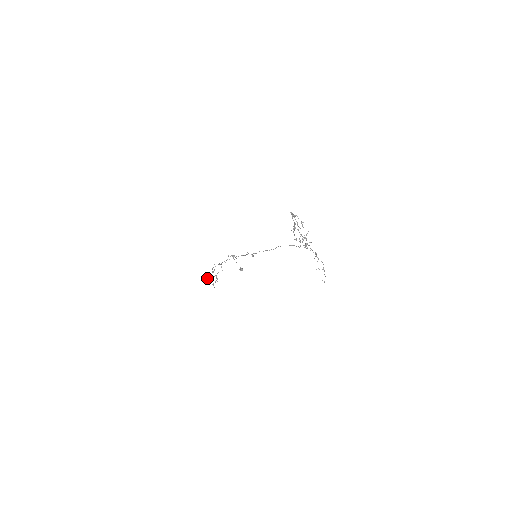
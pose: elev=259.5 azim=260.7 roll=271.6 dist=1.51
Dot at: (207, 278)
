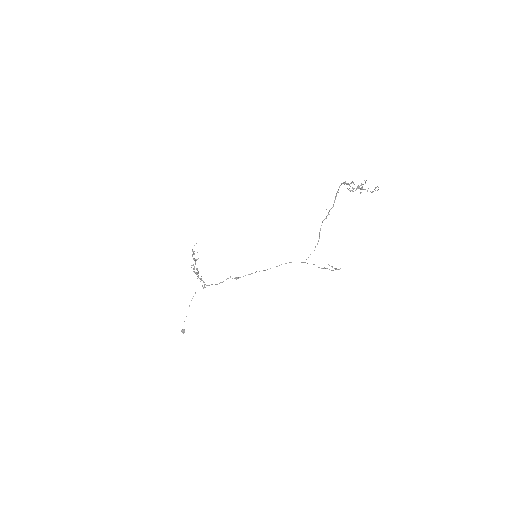
Dot at: occluded
